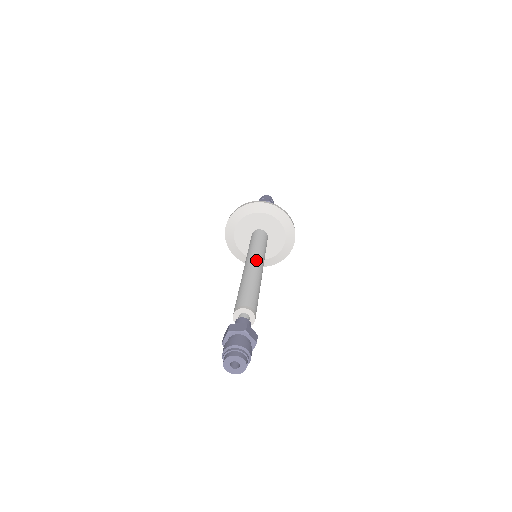
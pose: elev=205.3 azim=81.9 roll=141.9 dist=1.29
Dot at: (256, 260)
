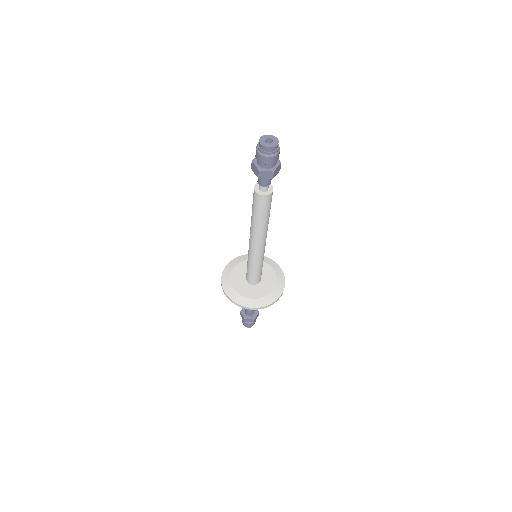
Dot at: occluded
